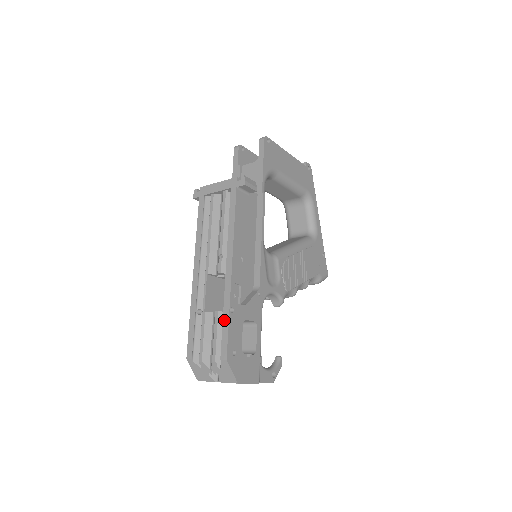
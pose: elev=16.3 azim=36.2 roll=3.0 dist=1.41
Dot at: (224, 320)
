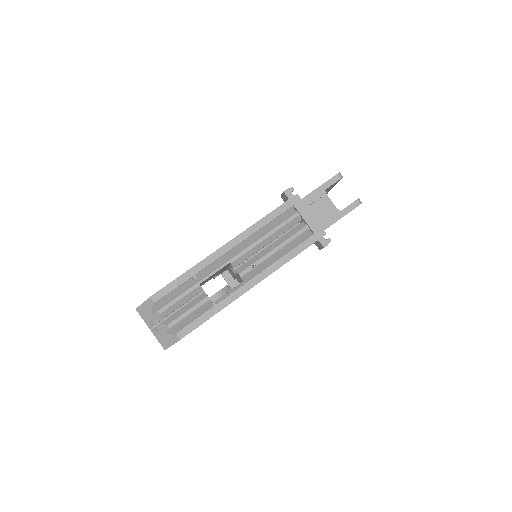
Dot at: (208, 313)
